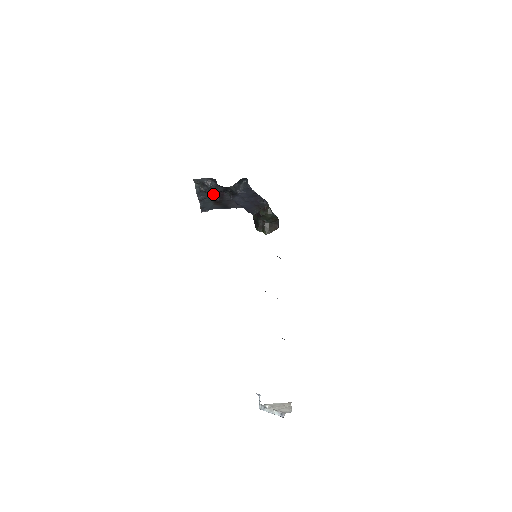
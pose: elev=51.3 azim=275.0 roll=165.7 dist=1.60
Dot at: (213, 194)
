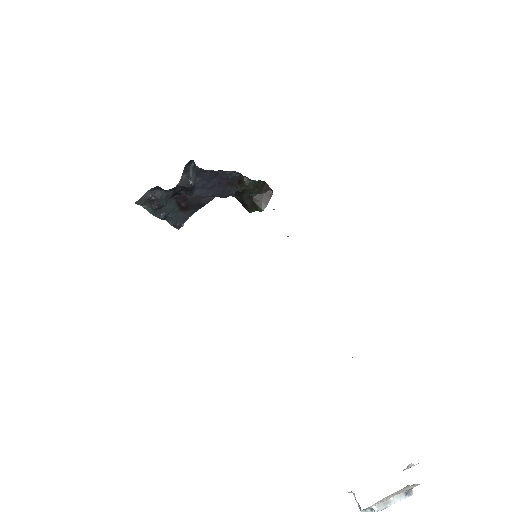
Dot at: (173, 203)
